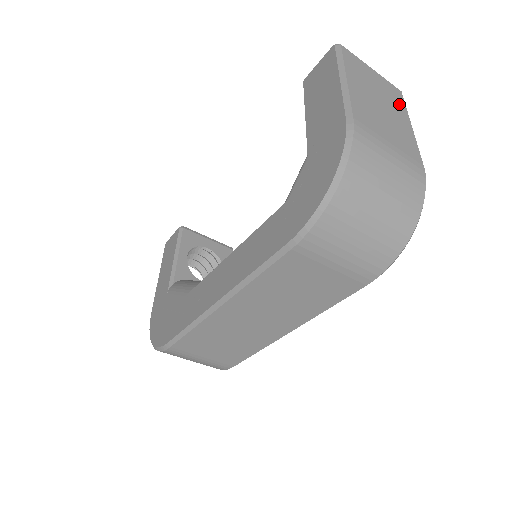
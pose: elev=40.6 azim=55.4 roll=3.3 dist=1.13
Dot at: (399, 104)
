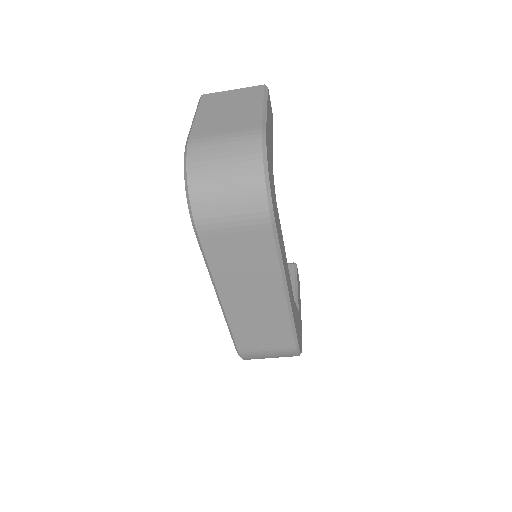
Dot at: (255, 96)
